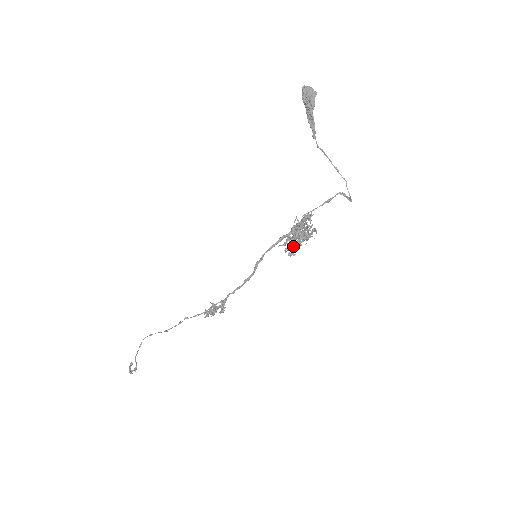
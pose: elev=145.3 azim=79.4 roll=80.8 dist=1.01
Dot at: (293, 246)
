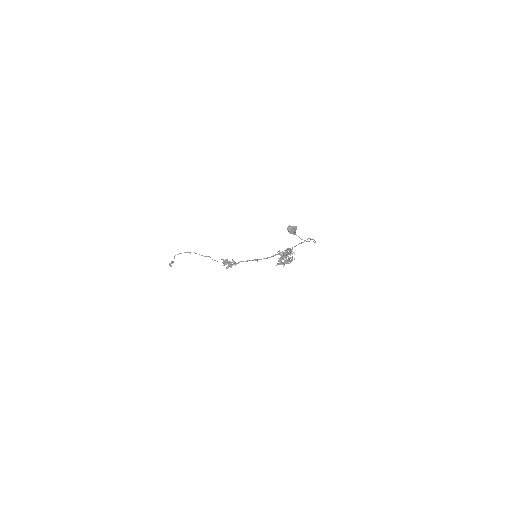
Dot at: (281, 260)
